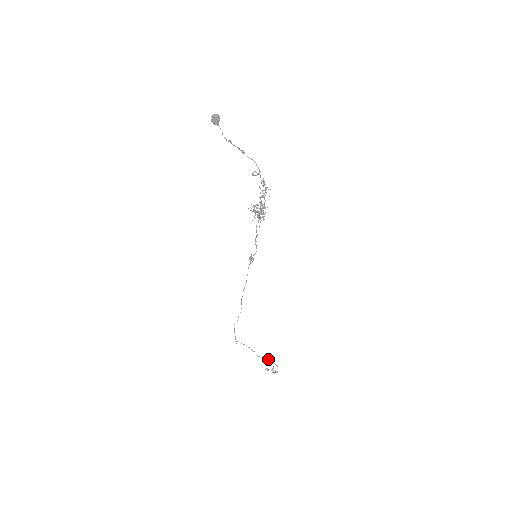
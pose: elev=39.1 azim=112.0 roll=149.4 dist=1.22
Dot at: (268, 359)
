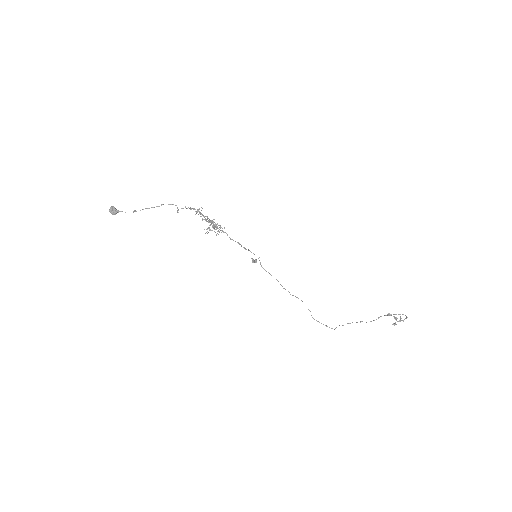
Dot at: occluded
